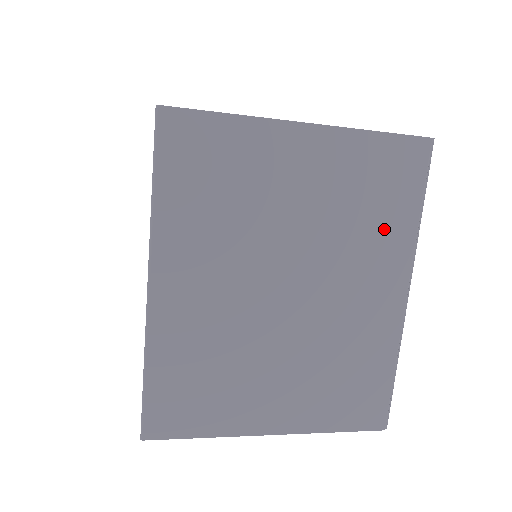
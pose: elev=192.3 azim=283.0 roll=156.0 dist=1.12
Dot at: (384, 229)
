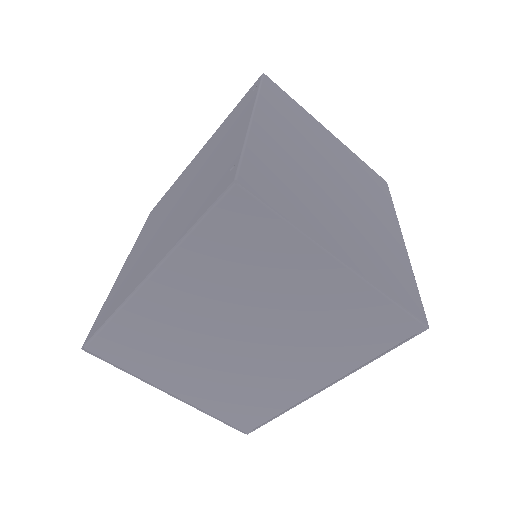
Dot at: (379, 198)
